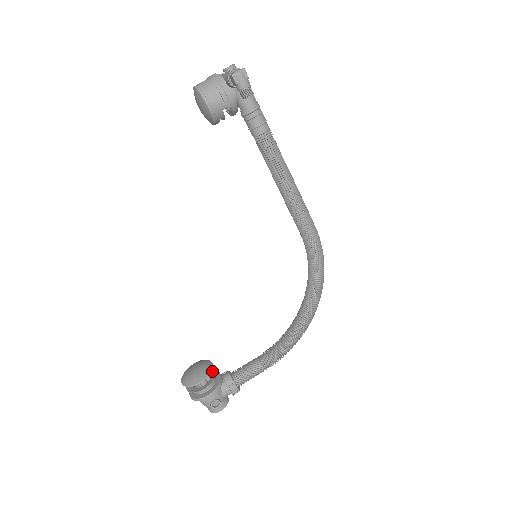
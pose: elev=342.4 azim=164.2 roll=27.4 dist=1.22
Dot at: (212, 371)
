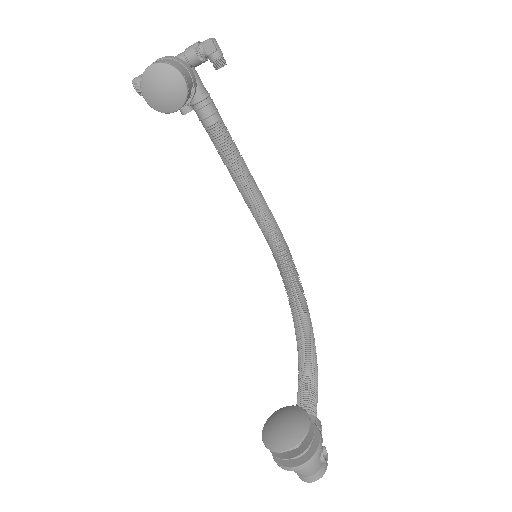
Dot at: occluded
